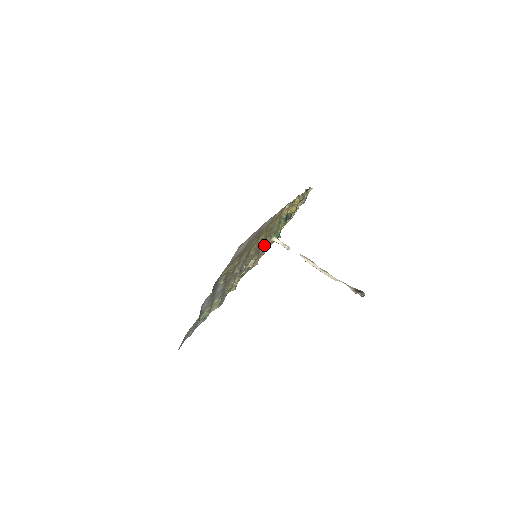
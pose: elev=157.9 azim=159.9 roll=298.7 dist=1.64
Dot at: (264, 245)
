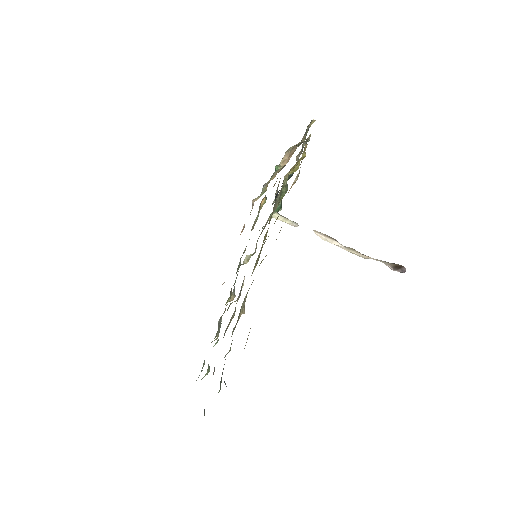
Dot at: (262, 230)
